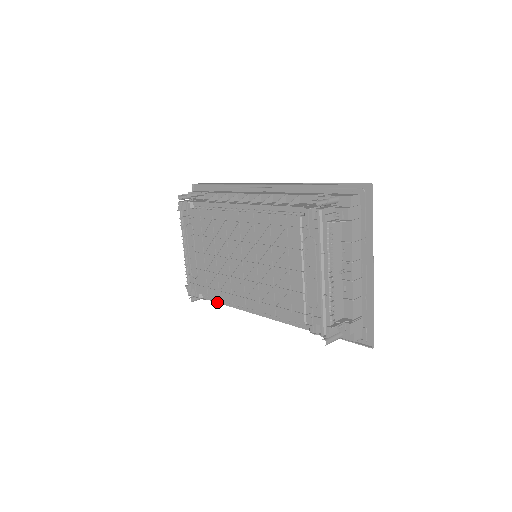
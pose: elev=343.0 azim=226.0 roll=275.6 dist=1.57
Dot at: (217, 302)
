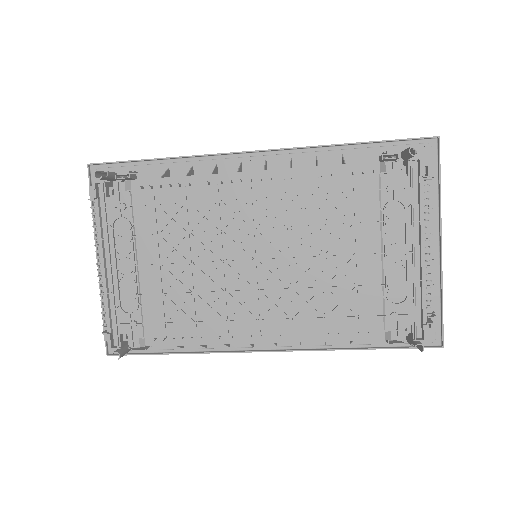
Dot at: (184, 344)
